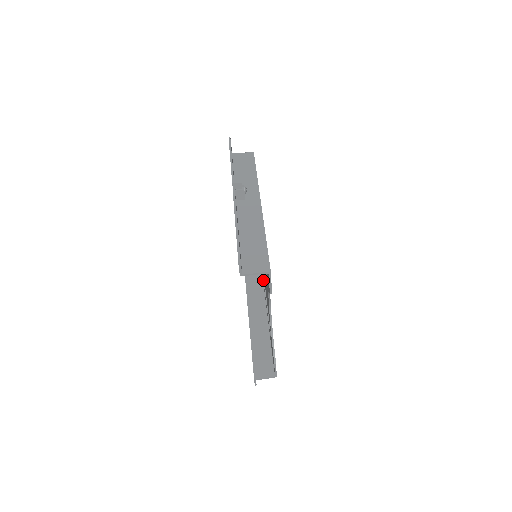
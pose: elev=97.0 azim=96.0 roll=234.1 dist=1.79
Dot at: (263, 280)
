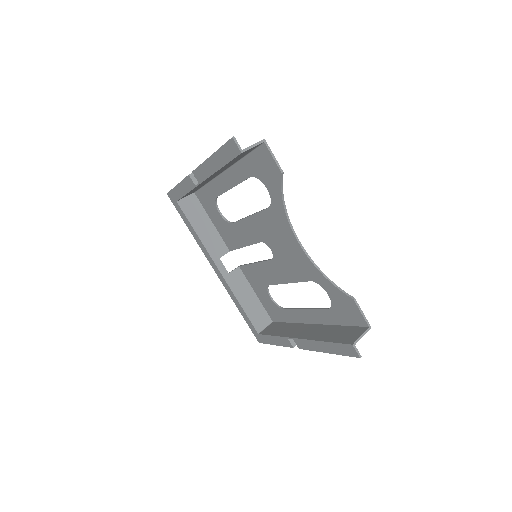
Dot at: (284, 309)
